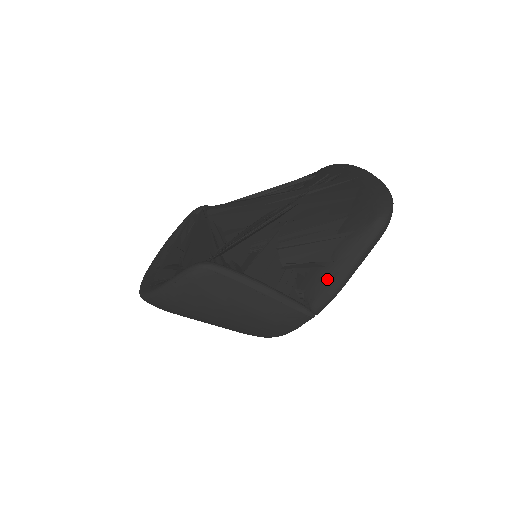
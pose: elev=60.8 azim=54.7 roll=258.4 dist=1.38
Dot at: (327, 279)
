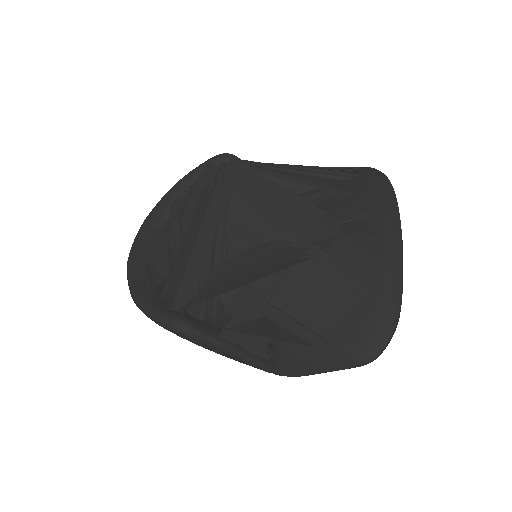
Dot at: (295, 365)
